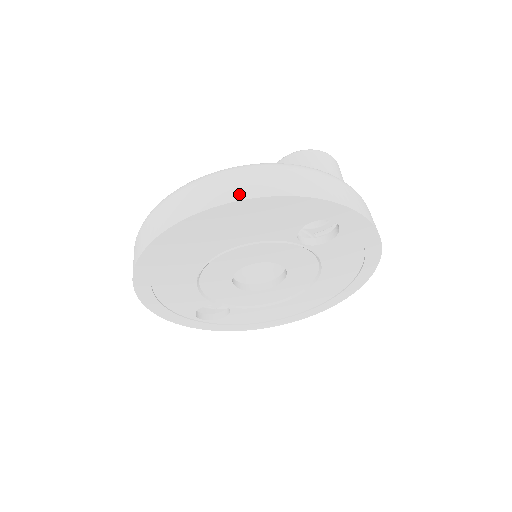
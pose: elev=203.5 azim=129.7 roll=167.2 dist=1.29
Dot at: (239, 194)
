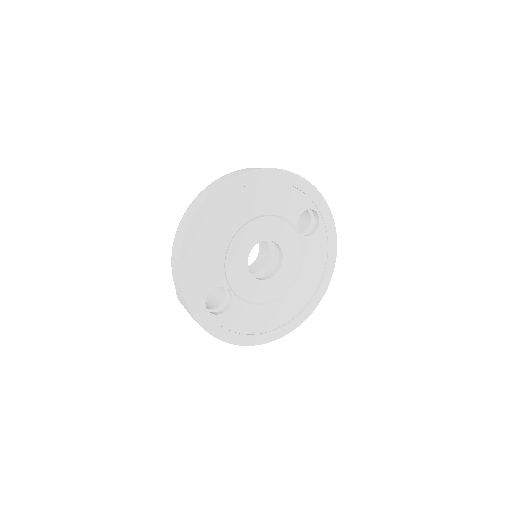
Dot at: occluded
